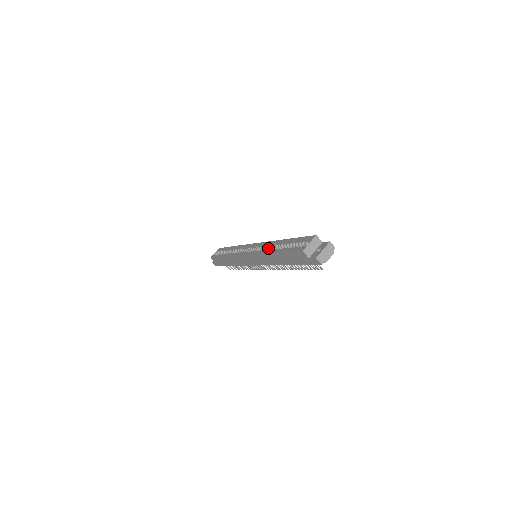
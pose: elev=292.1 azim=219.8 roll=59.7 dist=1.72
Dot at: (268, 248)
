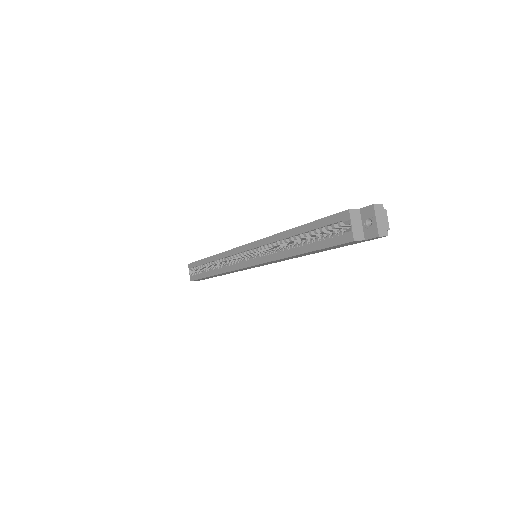
Dot at: occluded
